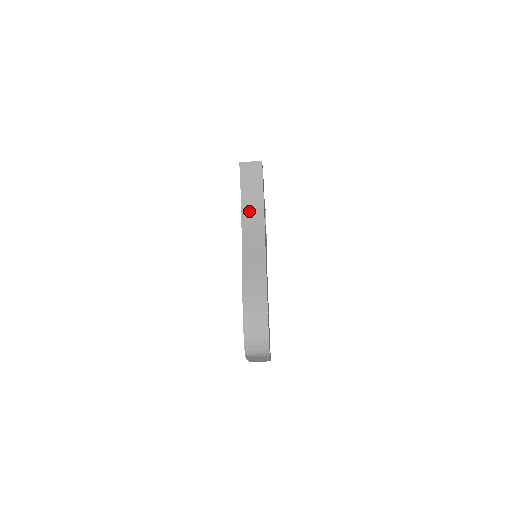
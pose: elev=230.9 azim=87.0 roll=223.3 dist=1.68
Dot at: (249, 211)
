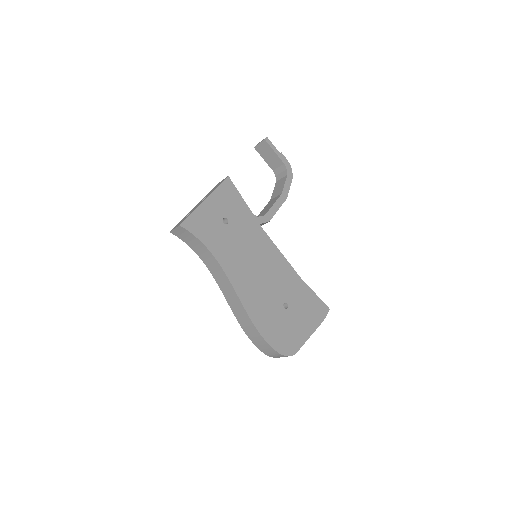
Dot at: (207, 261)
